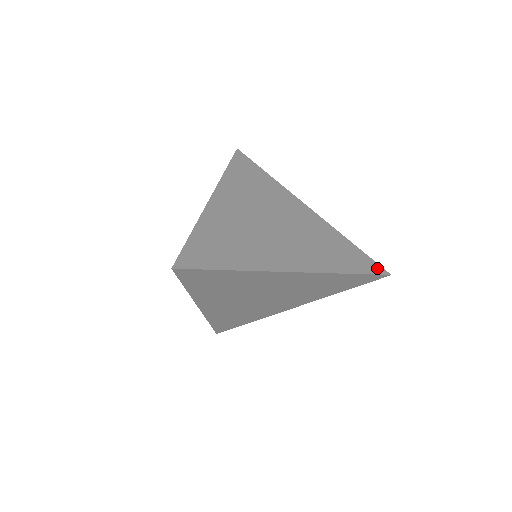
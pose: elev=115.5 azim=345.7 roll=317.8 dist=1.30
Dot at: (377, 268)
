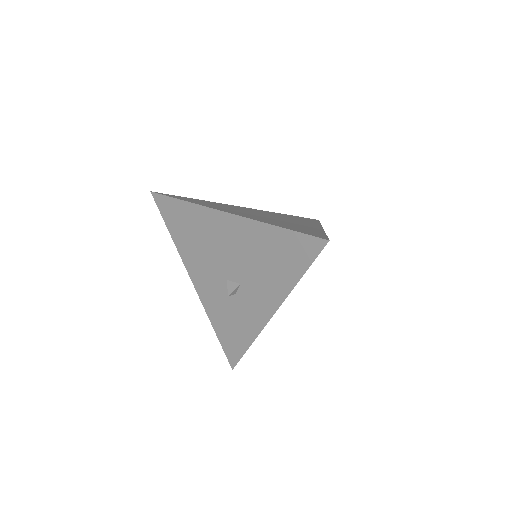
Dot at: (312, 219)
